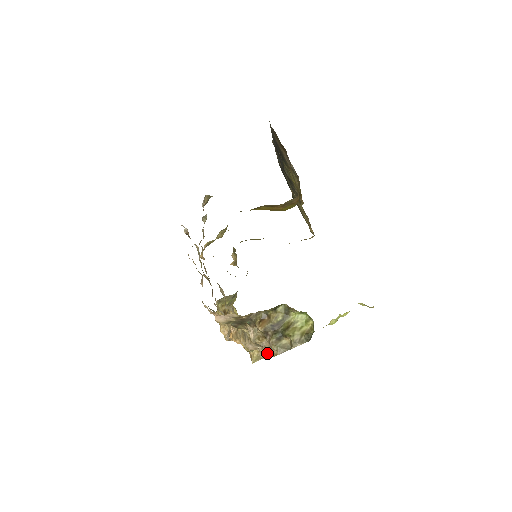
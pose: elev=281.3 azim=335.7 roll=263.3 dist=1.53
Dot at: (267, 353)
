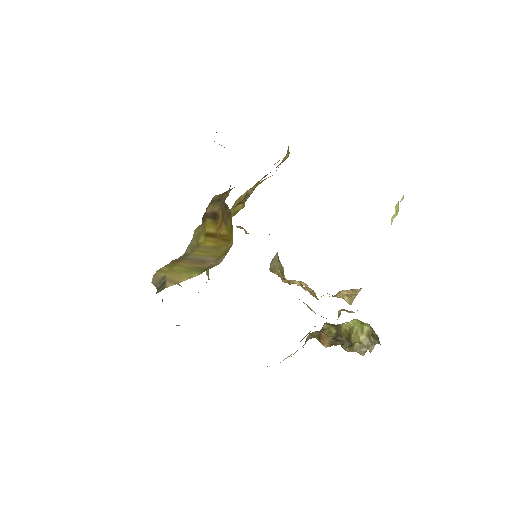
Dot at: occluded
